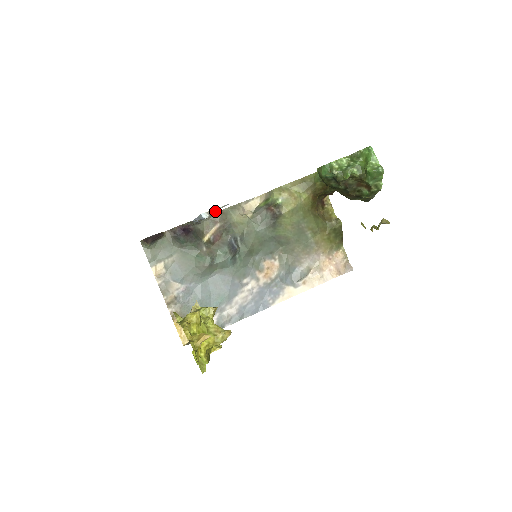
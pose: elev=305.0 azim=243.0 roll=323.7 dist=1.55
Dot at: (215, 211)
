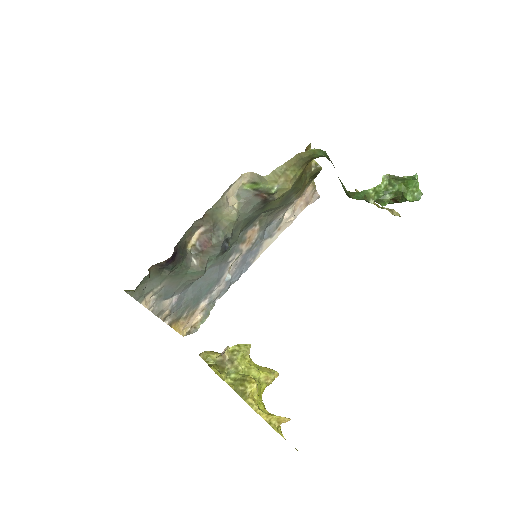
Dot at: occluded
